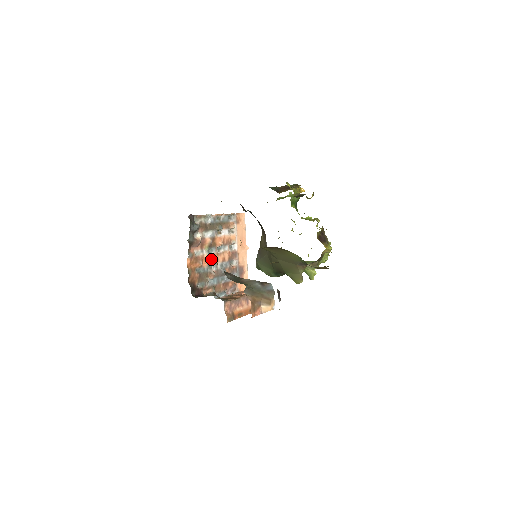
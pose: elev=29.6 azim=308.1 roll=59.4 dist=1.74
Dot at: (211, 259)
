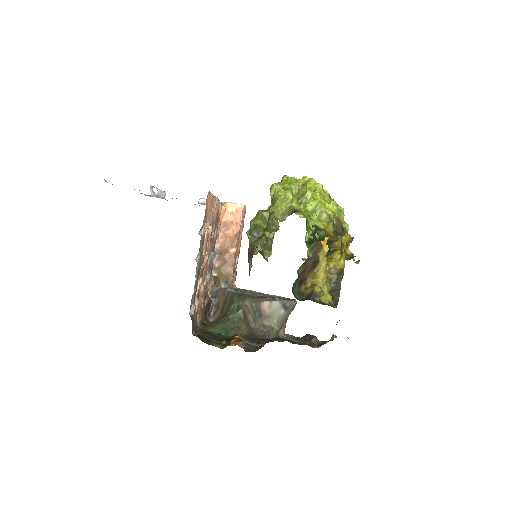
Dot at: (205, 281)
